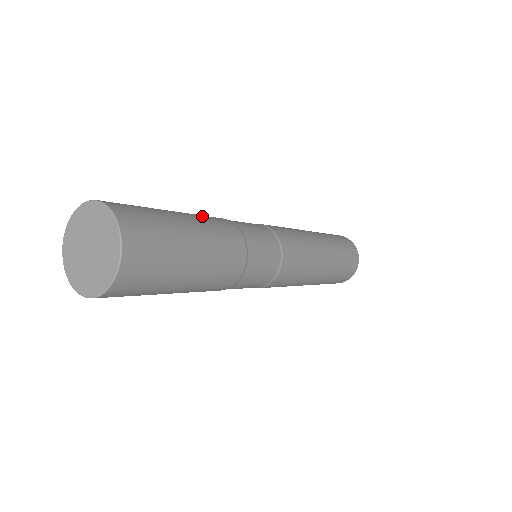
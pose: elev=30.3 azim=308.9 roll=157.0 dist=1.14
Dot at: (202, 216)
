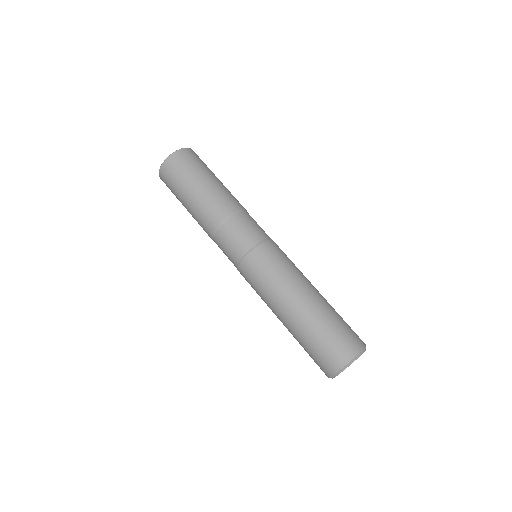
Dot at: occluded
